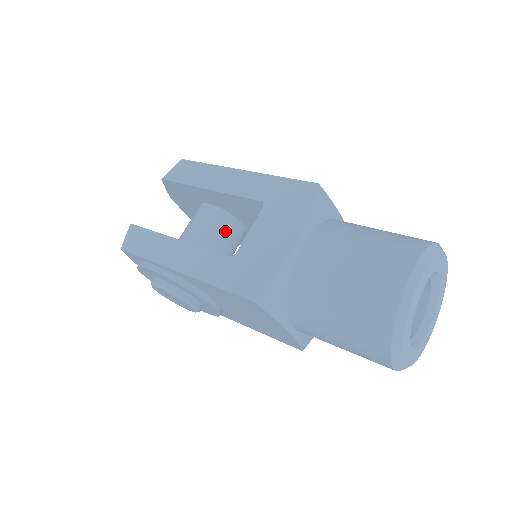
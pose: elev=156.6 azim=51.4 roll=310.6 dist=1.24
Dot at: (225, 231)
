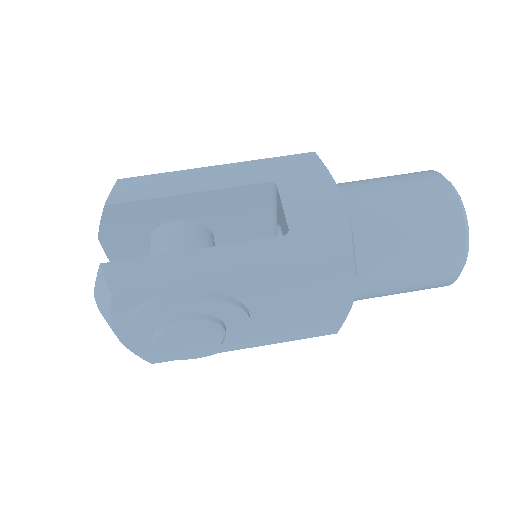
Dot at: (209, 243)
